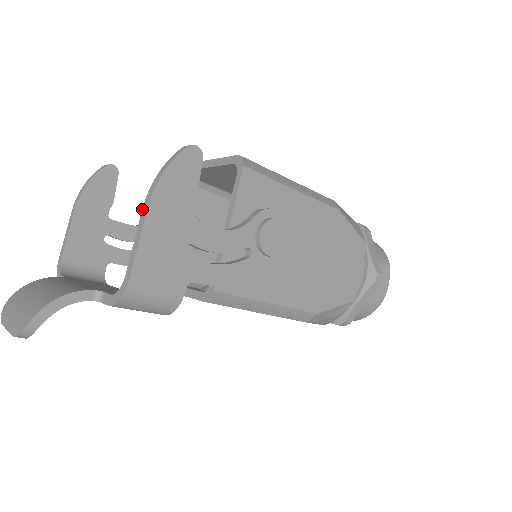
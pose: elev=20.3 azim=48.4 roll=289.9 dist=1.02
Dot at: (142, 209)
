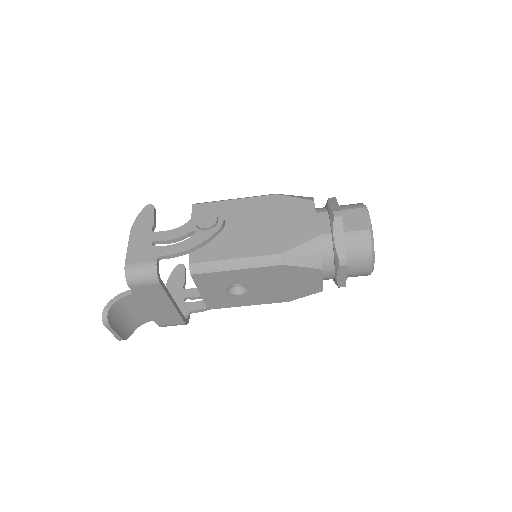
Dot at: occluded
